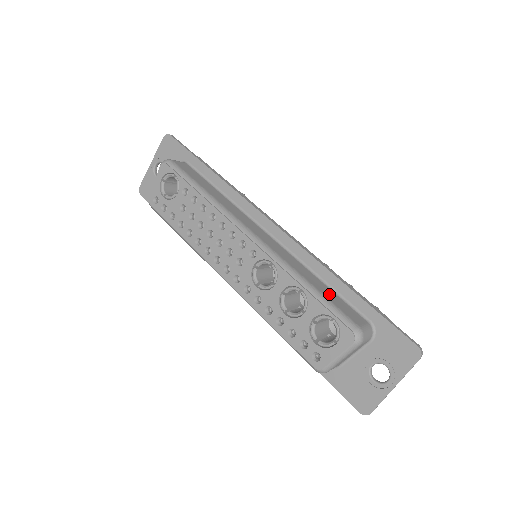
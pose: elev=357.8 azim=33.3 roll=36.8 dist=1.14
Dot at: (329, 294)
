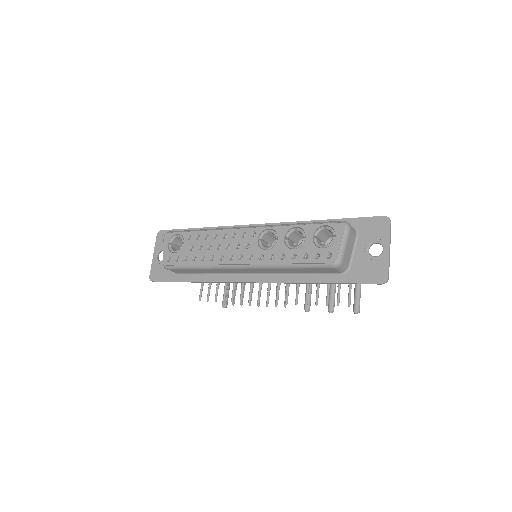
Dot at: occluded
